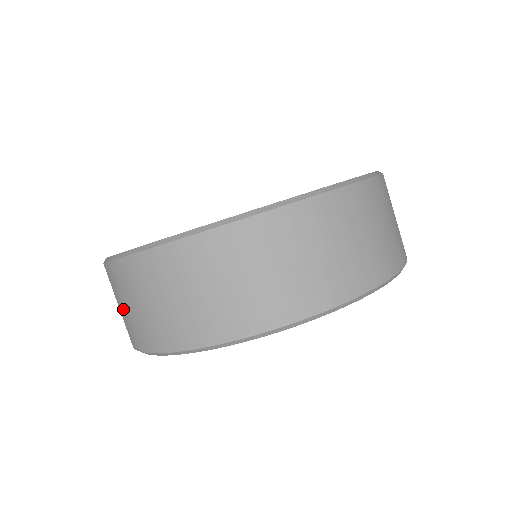
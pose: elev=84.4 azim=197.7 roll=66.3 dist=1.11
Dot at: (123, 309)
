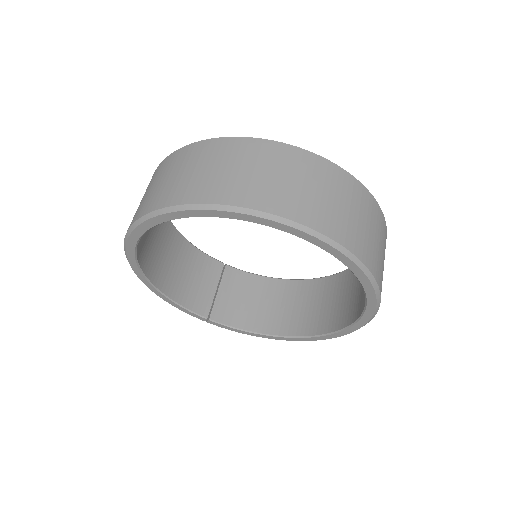
Dot at: (232, 170)
